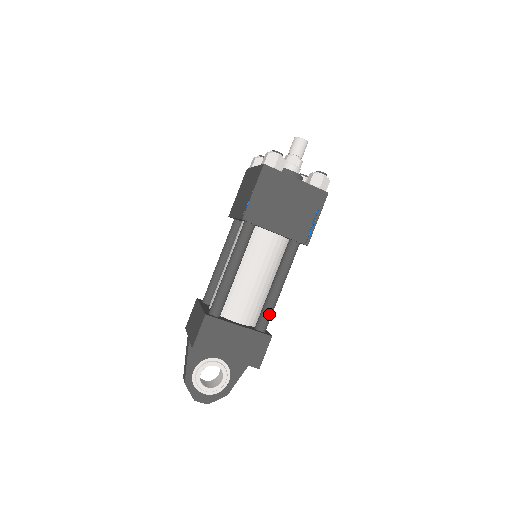
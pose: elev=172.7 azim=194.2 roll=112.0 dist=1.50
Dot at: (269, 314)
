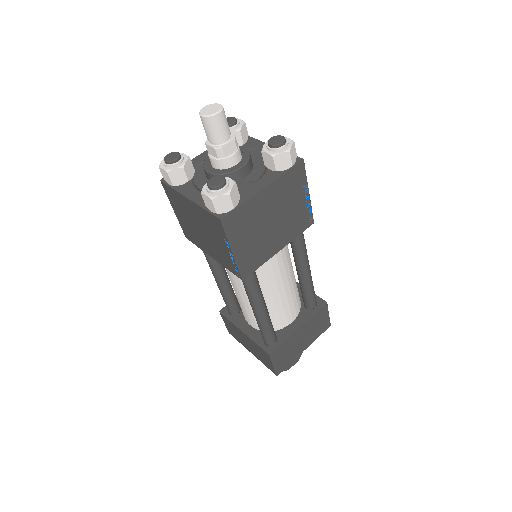
Dot at: (313, 293)
